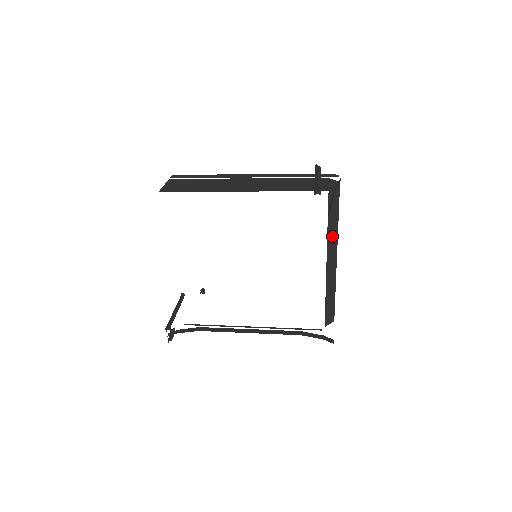
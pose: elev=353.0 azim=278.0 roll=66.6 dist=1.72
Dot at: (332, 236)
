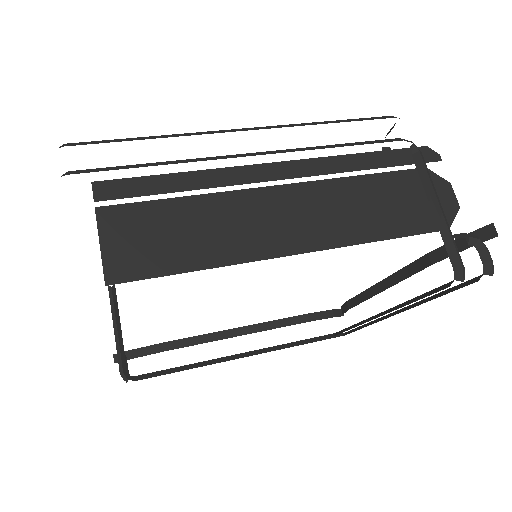
Dot at: occluded
